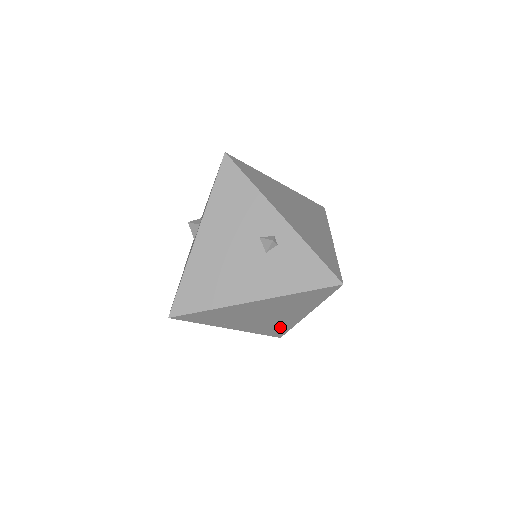
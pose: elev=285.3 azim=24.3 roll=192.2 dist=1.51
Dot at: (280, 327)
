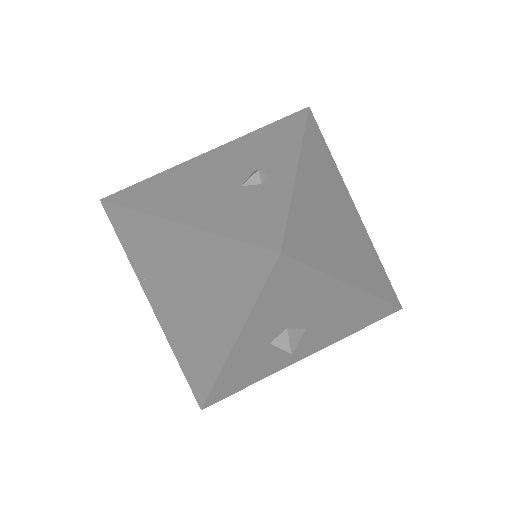
Dot at: (201, 363)
